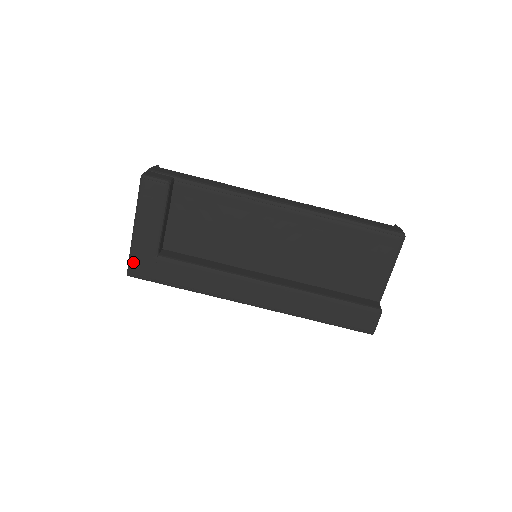
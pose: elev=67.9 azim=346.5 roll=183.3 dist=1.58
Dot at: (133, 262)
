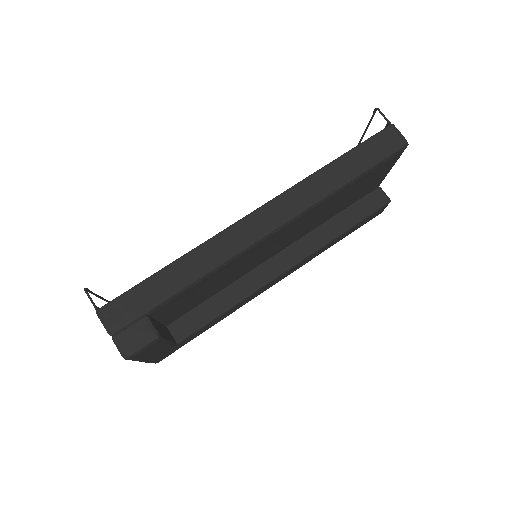
Dot at: (157, 361)
